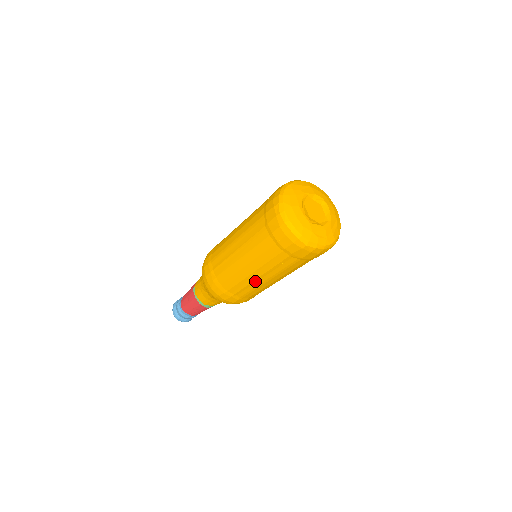
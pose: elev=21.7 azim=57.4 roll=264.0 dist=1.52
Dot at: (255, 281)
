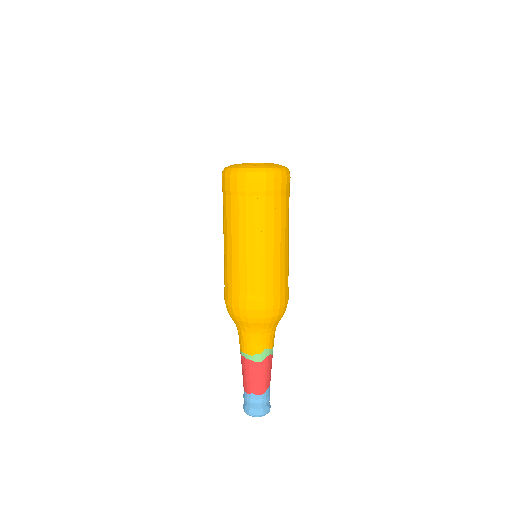
Dot at: (248, 256)
